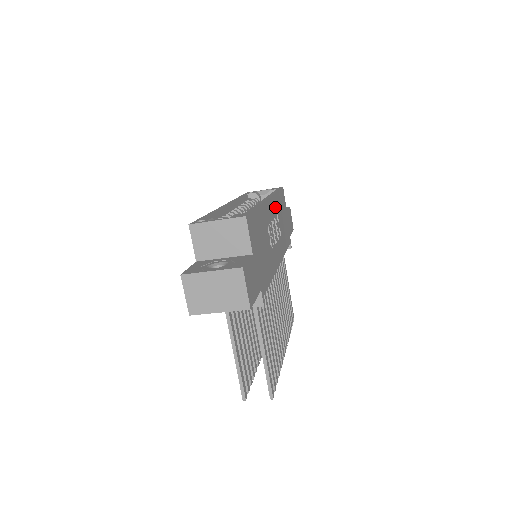
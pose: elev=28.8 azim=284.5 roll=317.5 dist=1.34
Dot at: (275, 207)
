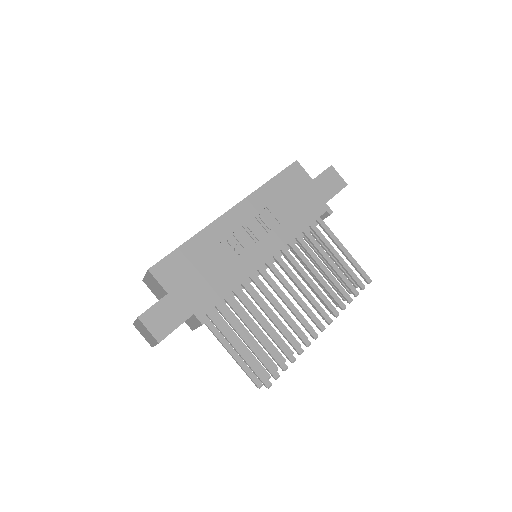
Dot at: (257, 204)
